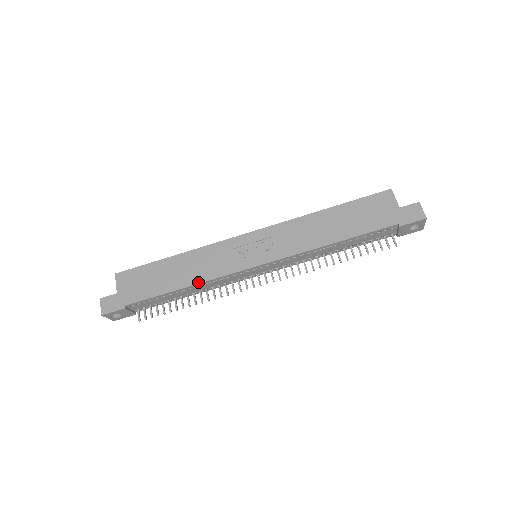
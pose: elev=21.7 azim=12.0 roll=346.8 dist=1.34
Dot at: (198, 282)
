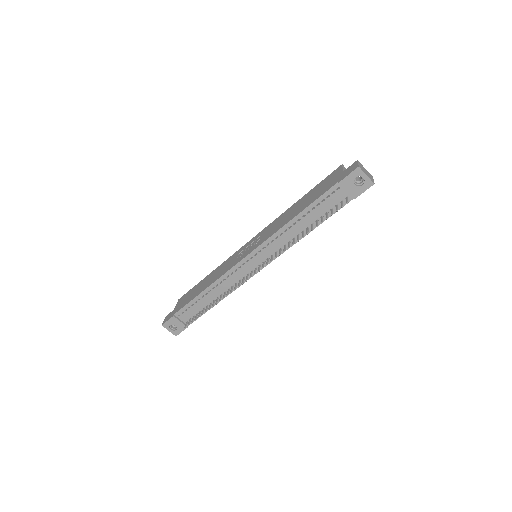
Dot at: (213, 282)
